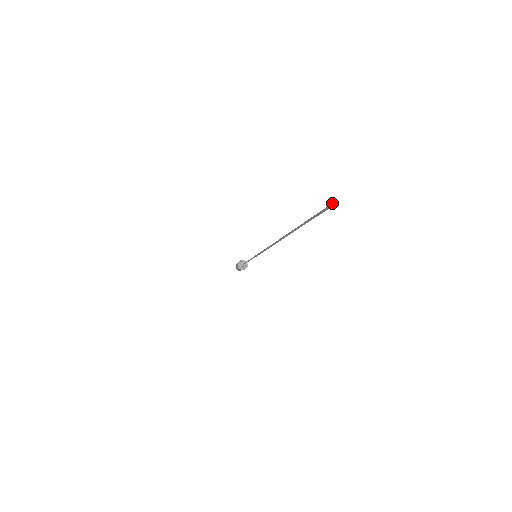
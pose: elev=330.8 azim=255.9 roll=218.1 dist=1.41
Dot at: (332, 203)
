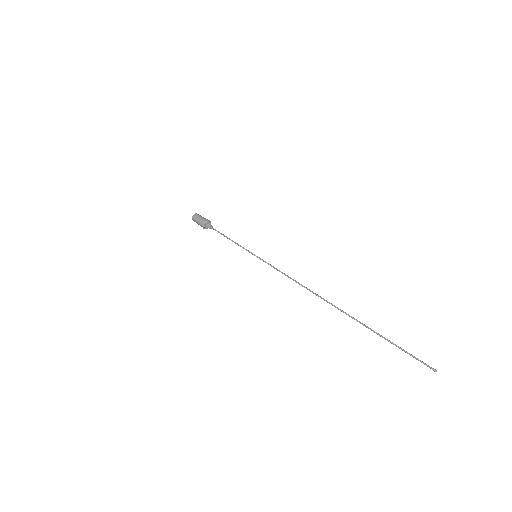
Dot at: occluded
